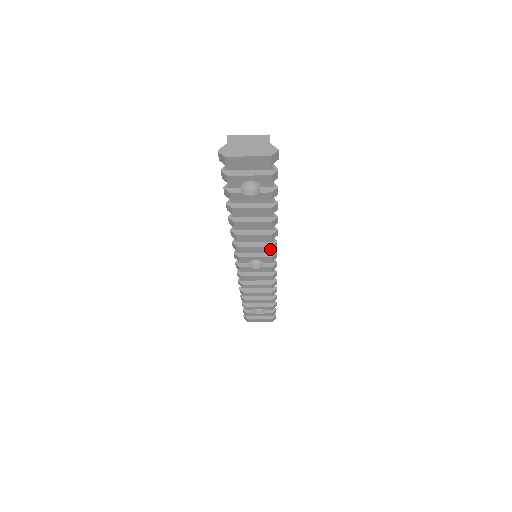
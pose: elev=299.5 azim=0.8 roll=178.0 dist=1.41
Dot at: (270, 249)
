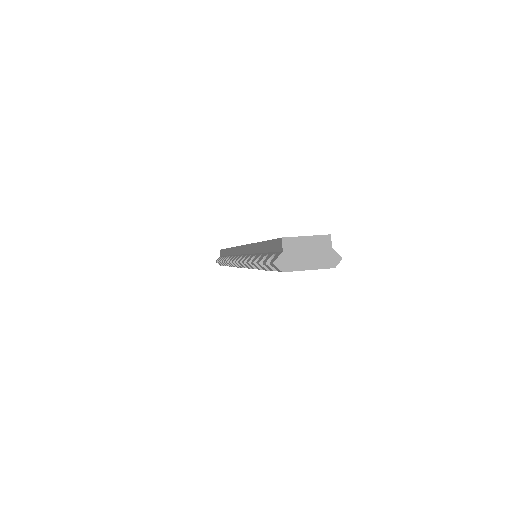
Dot at: occluded
